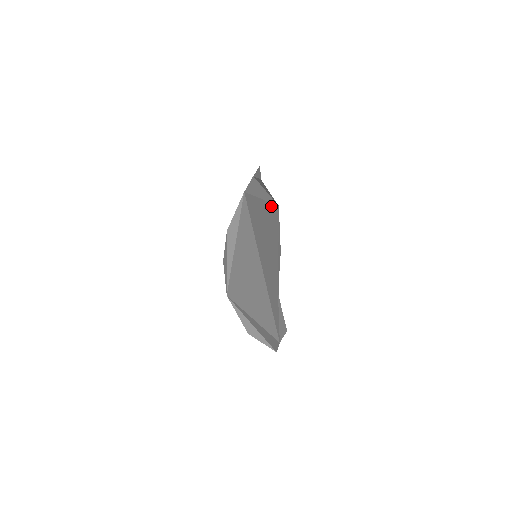
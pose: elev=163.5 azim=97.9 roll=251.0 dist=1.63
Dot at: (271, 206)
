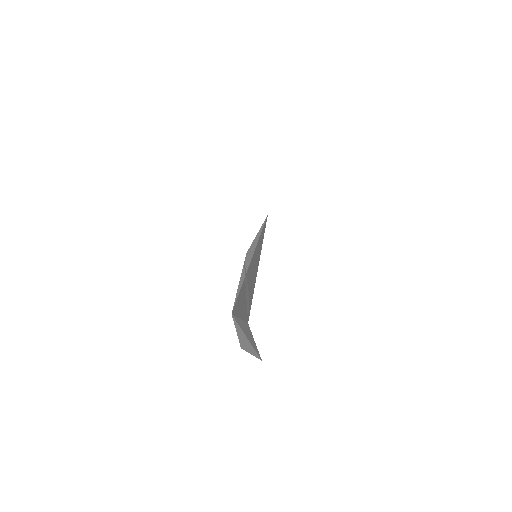
Dot at: occluded
